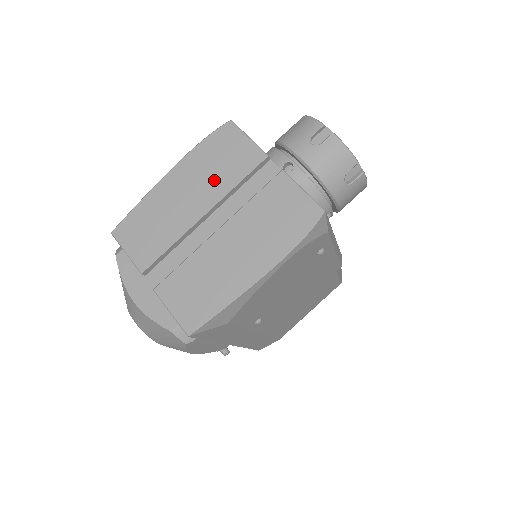
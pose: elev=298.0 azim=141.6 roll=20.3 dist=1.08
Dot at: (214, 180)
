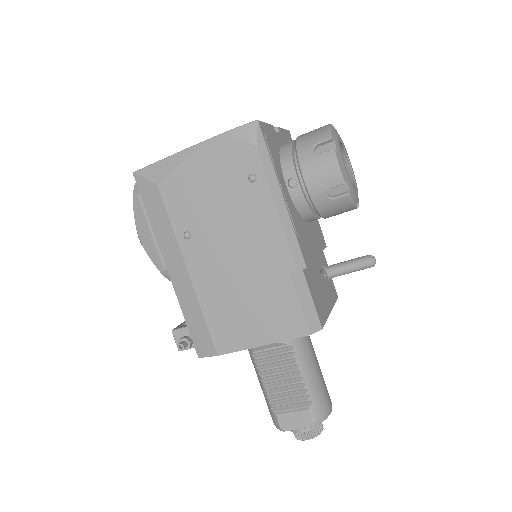
Dot at: occluded
